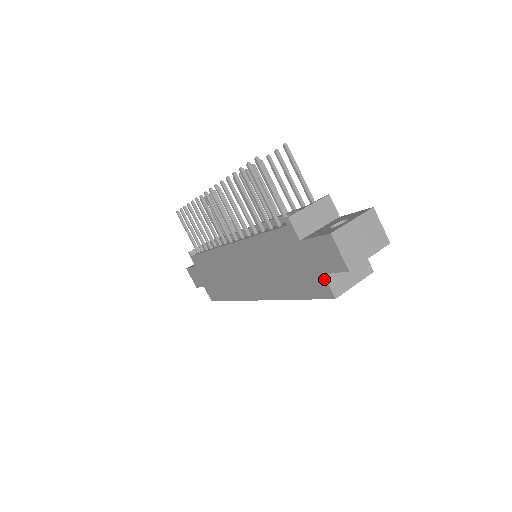
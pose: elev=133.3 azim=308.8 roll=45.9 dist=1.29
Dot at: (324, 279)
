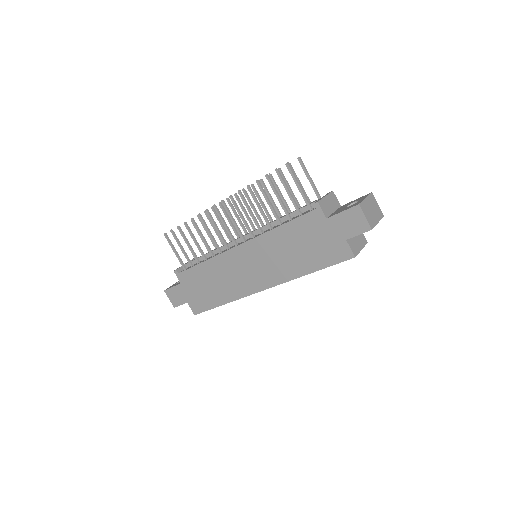
Dot at: (346, 244)
